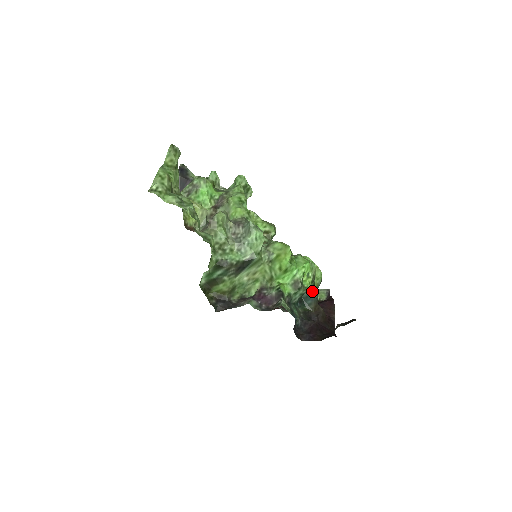
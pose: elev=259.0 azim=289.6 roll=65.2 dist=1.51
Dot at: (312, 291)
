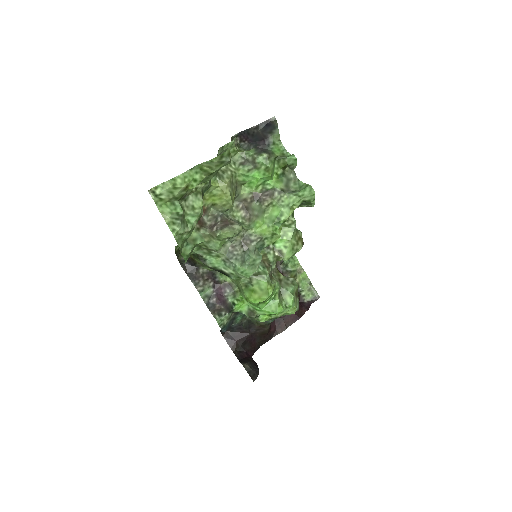
Dot at: occluded
